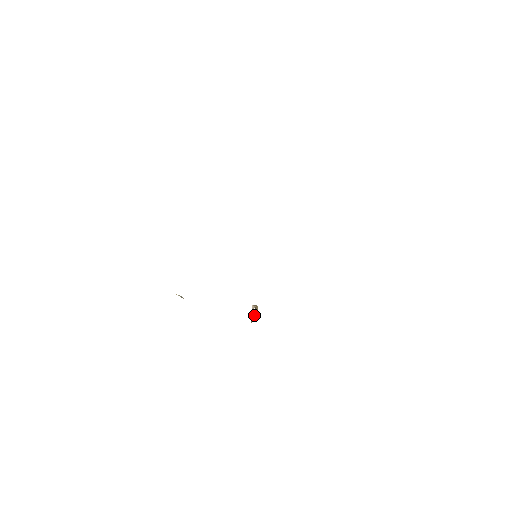
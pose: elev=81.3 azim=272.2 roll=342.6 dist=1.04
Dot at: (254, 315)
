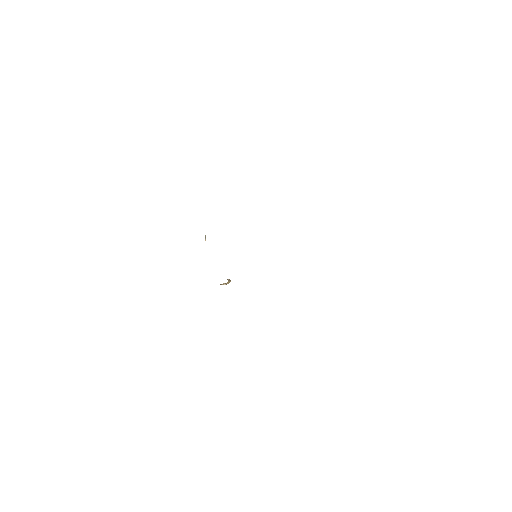
Dot at: (224, 283)
